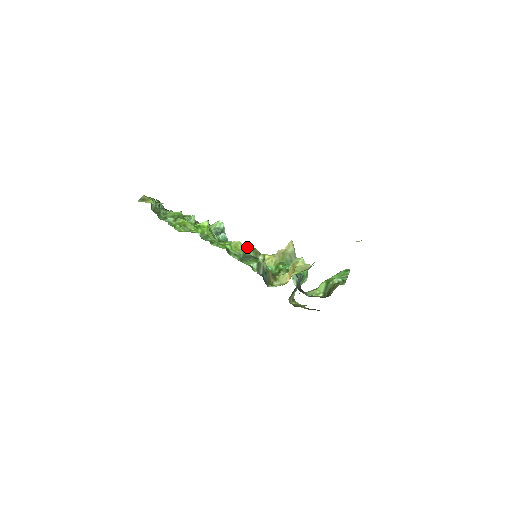
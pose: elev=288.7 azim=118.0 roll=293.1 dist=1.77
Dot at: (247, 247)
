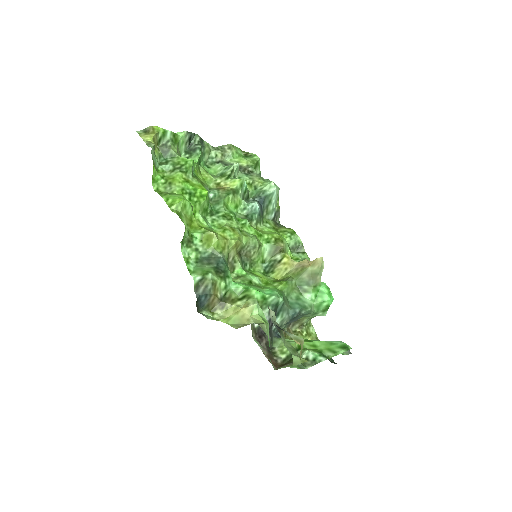
Dot at: (256, 238)
